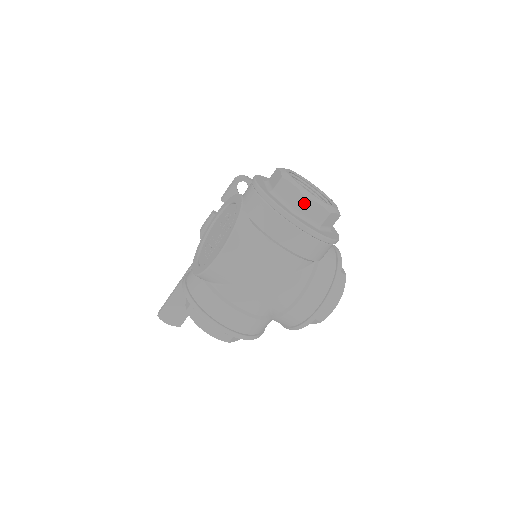
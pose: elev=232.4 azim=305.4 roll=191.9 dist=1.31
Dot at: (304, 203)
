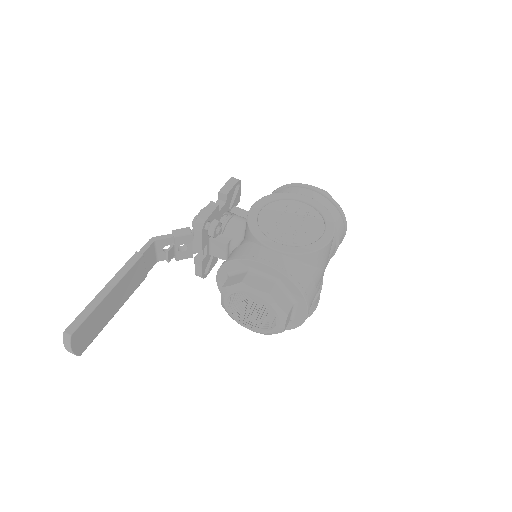
Dot at: occluded
